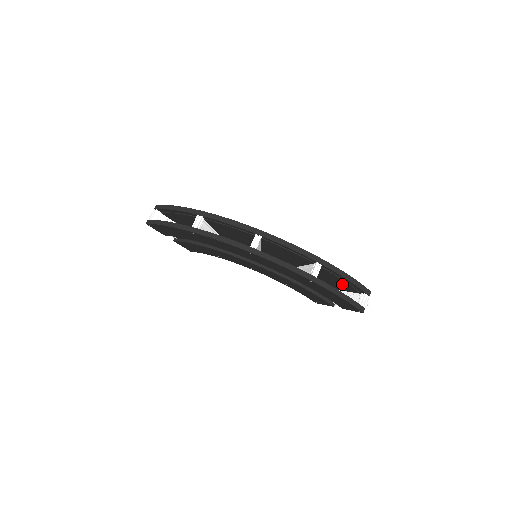
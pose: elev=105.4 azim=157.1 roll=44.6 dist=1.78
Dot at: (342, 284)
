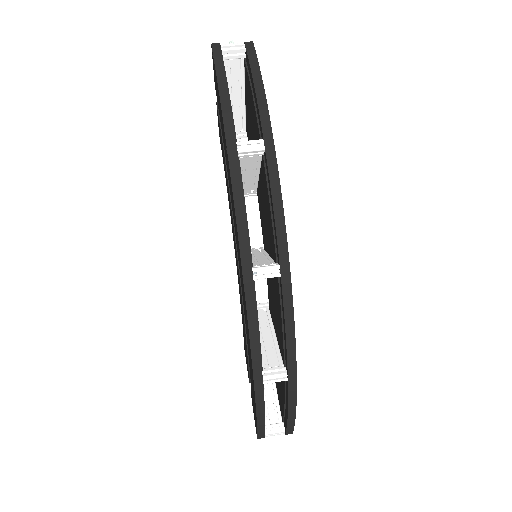
Dot at: (281, 396)
